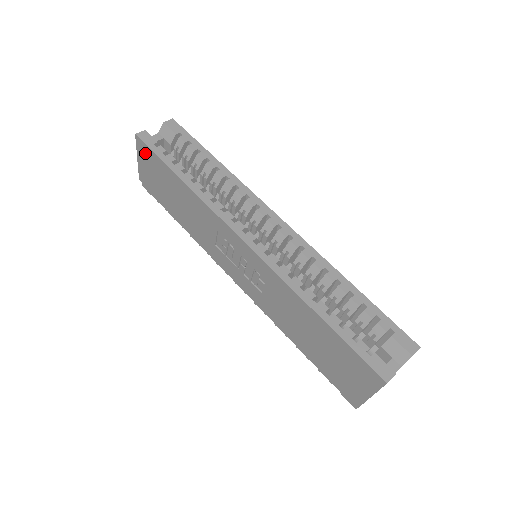
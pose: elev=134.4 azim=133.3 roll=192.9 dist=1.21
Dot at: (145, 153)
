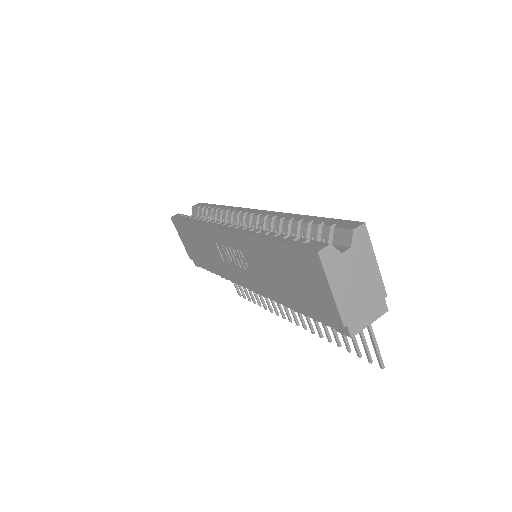
Dot at: (178, 227)
